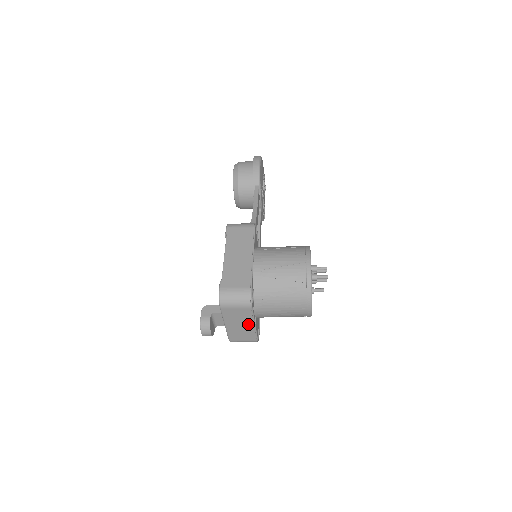
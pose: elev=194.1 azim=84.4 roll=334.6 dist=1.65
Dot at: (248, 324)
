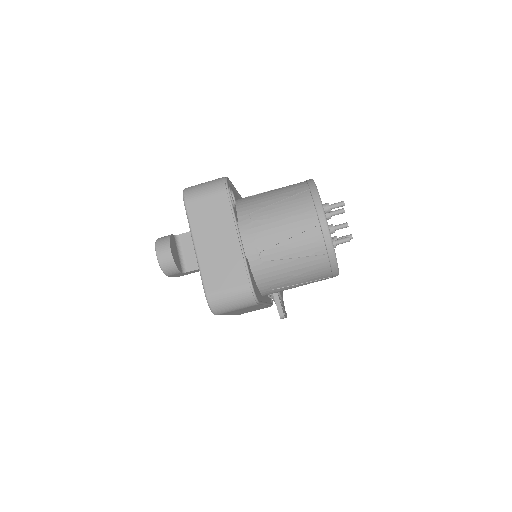
Dot at: (229, 236)
